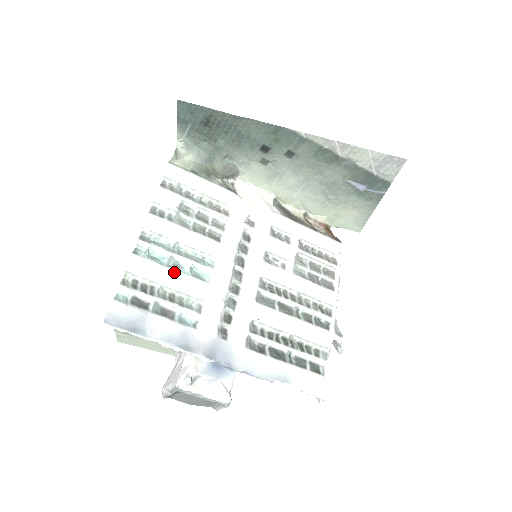
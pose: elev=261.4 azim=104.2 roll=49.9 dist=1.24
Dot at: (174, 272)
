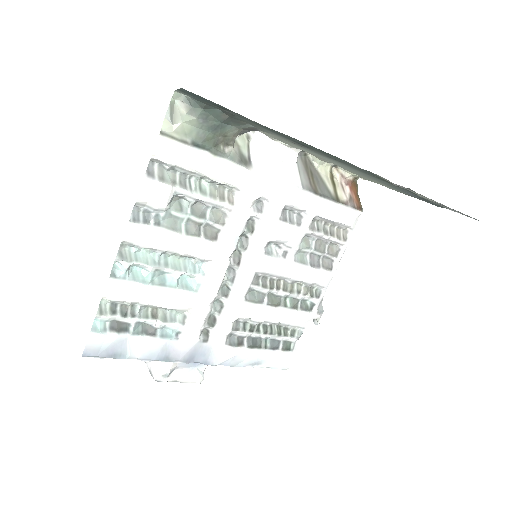
Dot at: (159, 289)
